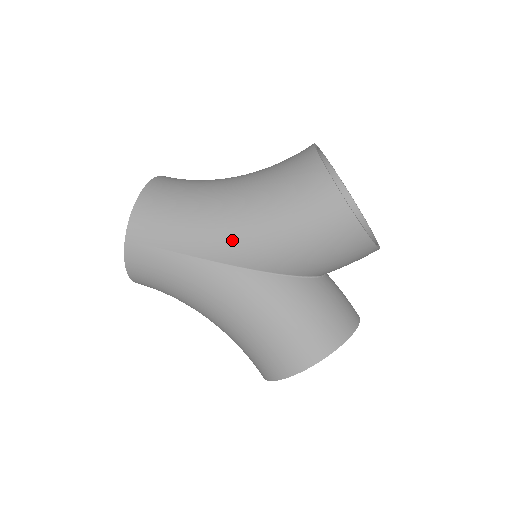
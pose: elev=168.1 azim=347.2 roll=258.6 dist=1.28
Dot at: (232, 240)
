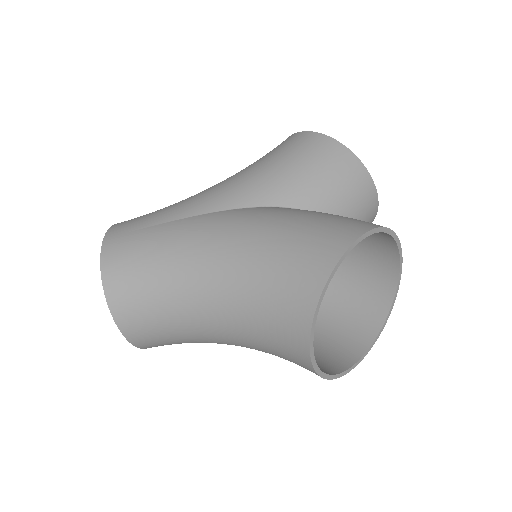
Dot at: (220, 191)
